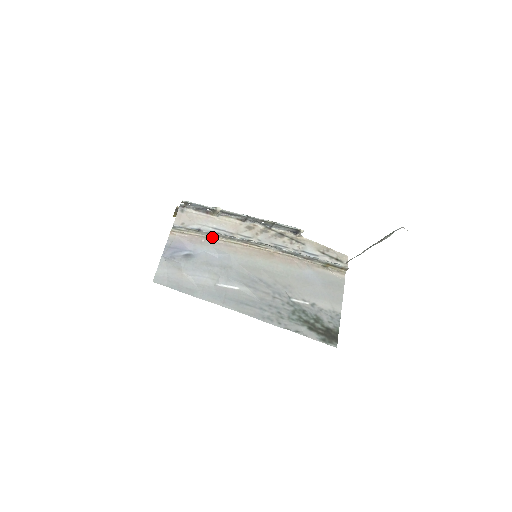
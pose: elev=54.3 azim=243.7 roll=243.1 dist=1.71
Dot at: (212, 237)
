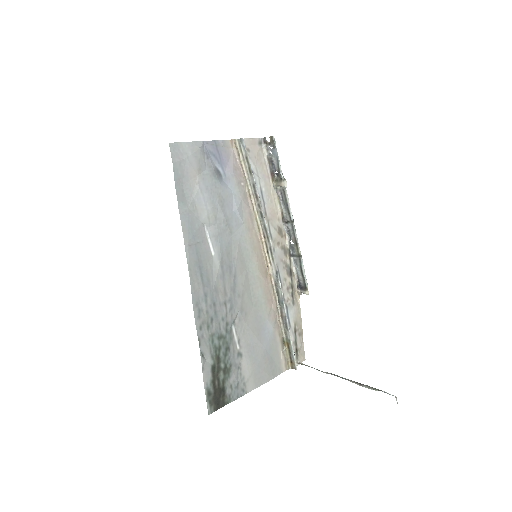
Dot at: (251, 192)
